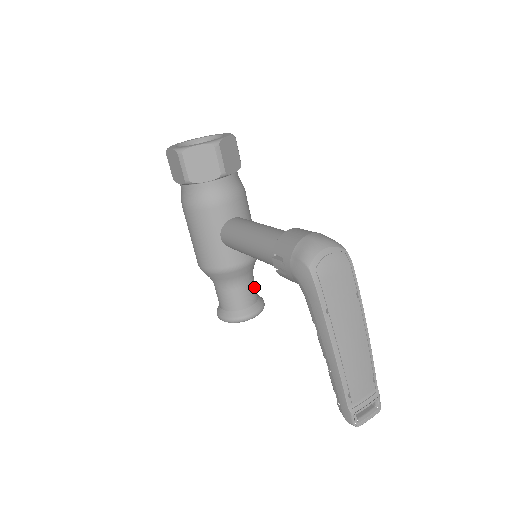
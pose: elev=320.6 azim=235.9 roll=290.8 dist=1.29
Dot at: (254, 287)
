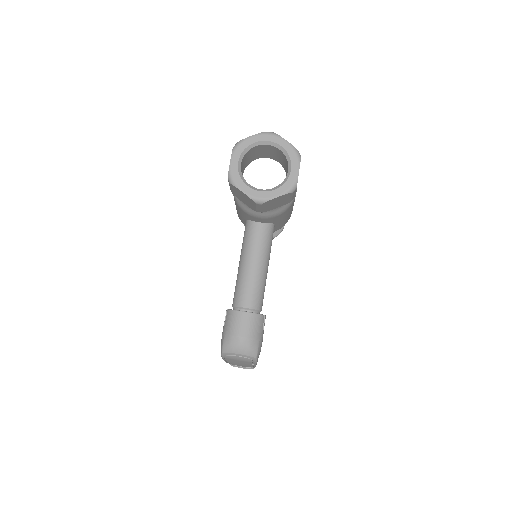
Dot at: occluded
